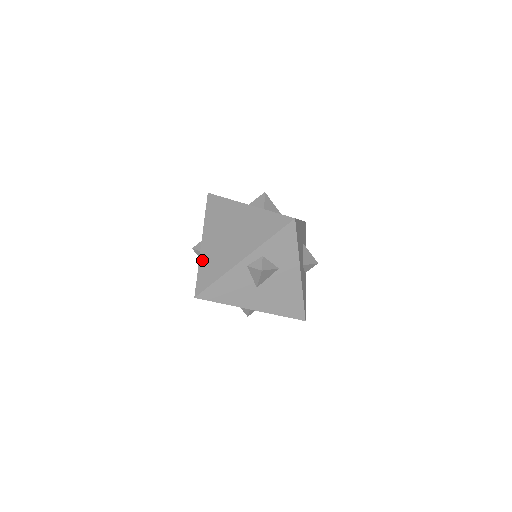
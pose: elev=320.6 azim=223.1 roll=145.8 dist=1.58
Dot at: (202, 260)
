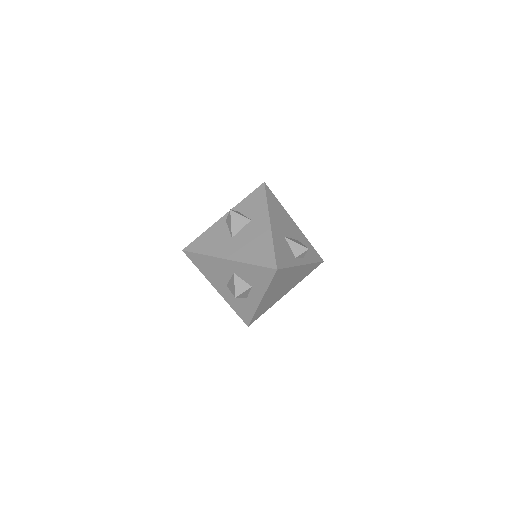
Dot at: occluded
